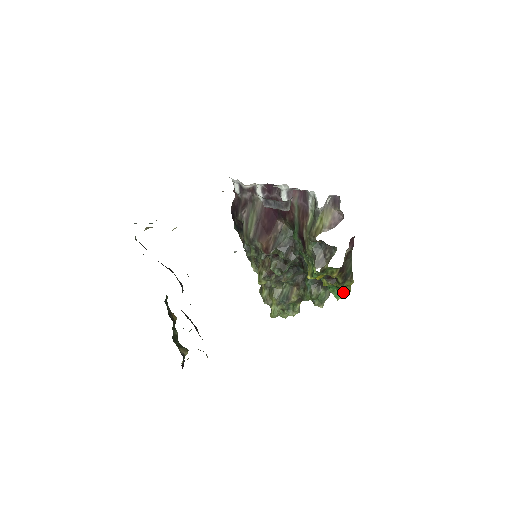
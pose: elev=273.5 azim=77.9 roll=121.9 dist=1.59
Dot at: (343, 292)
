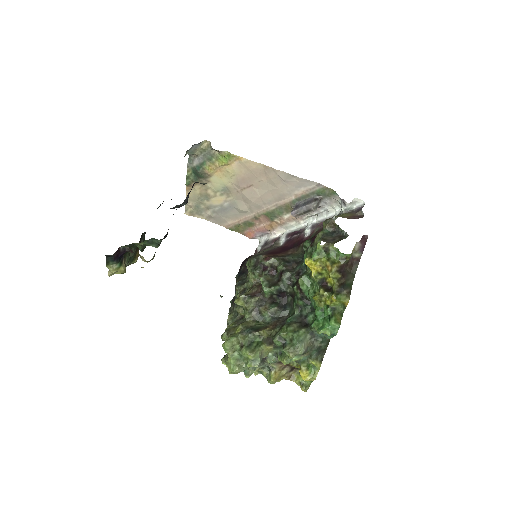
Dot at: (331, 320)
